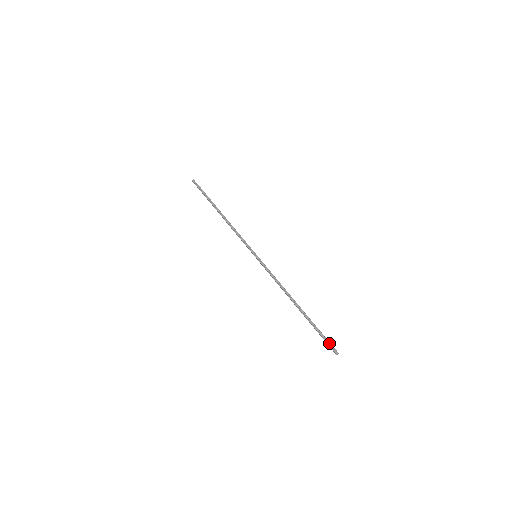
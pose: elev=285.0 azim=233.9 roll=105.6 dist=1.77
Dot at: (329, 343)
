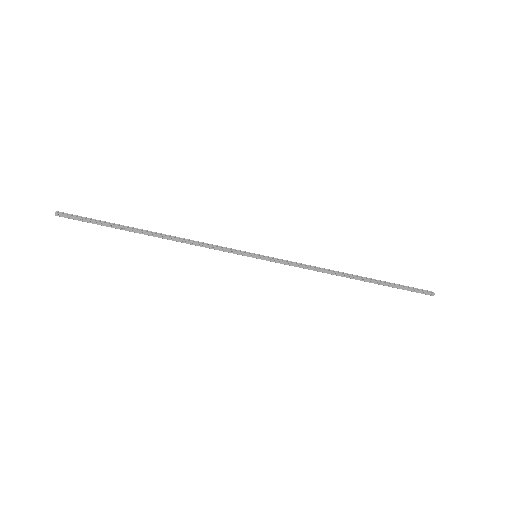
Dot at: (418, 289)
